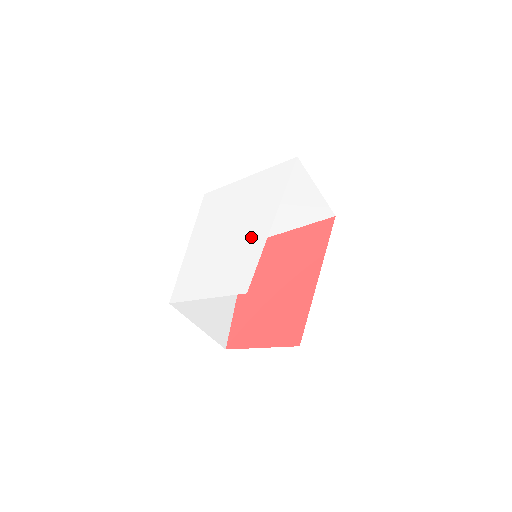
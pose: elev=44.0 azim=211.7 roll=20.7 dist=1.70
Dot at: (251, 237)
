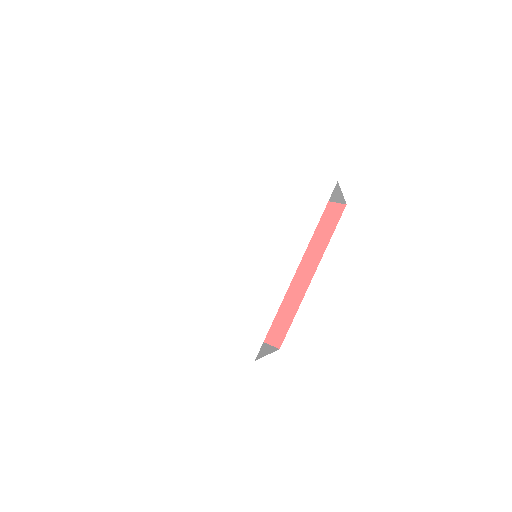
Dot at: (265, 284)
